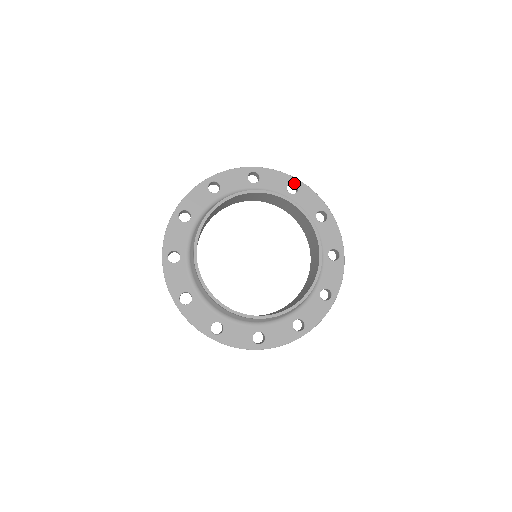
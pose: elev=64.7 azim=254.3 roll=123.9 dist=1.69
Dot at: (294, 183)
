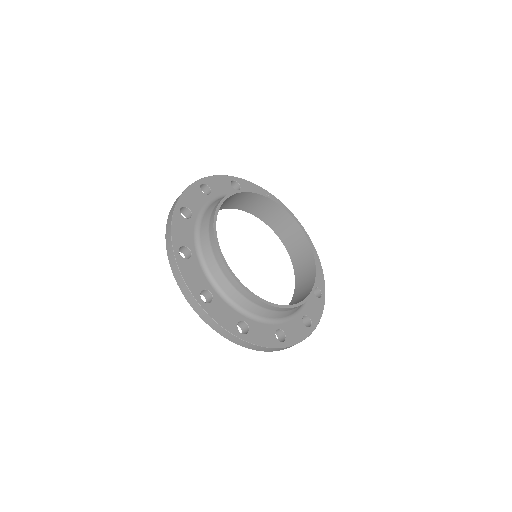
Dot at: occluded
